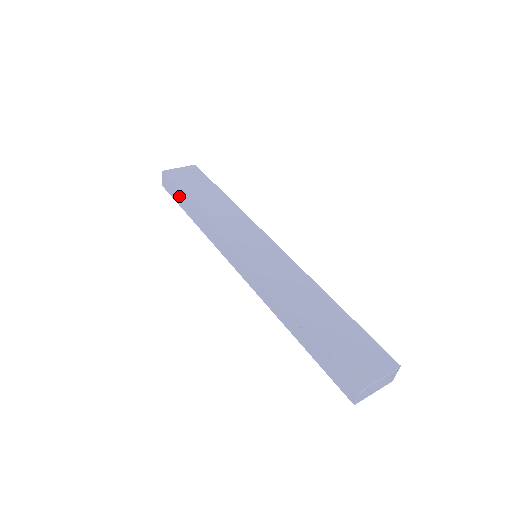
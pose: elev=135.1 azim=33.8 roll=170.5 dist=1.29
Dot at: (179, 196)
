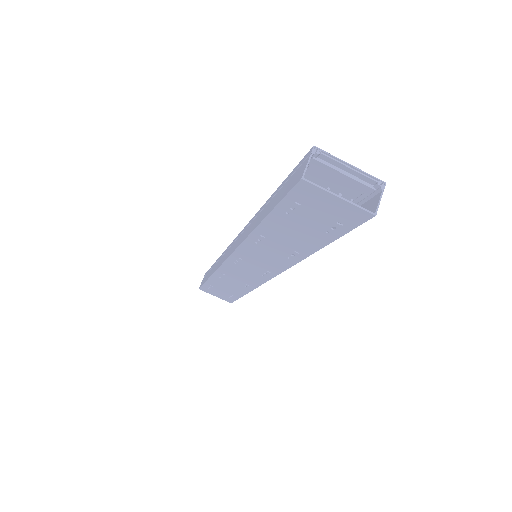
Dot at: occluded
